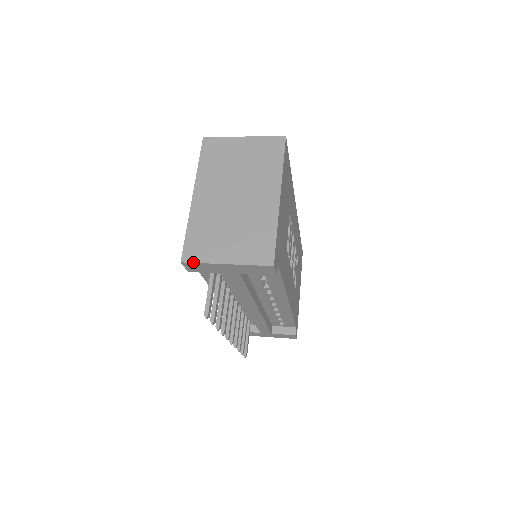
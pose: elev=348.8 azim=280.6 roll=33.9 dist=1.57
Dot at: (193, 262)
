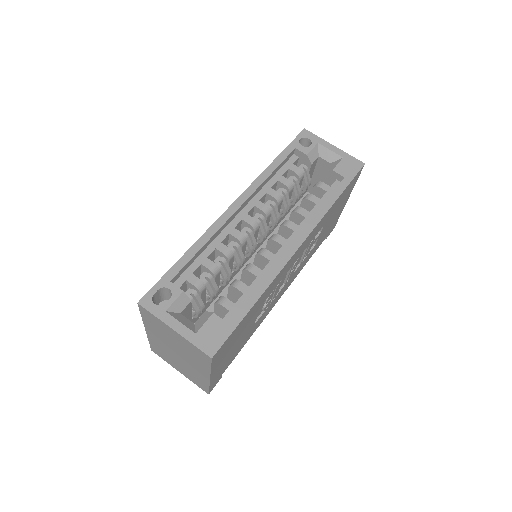
Dot at: (159, 356)
